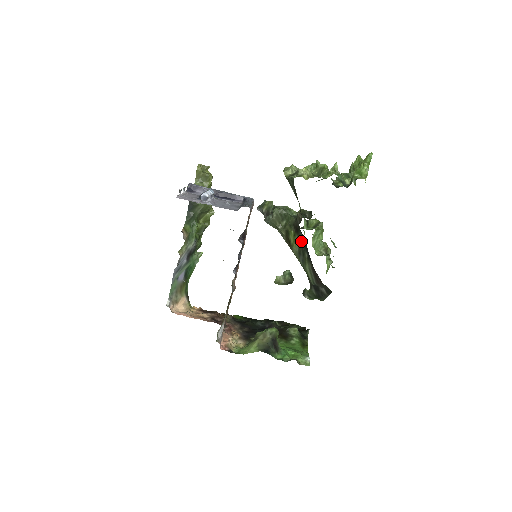
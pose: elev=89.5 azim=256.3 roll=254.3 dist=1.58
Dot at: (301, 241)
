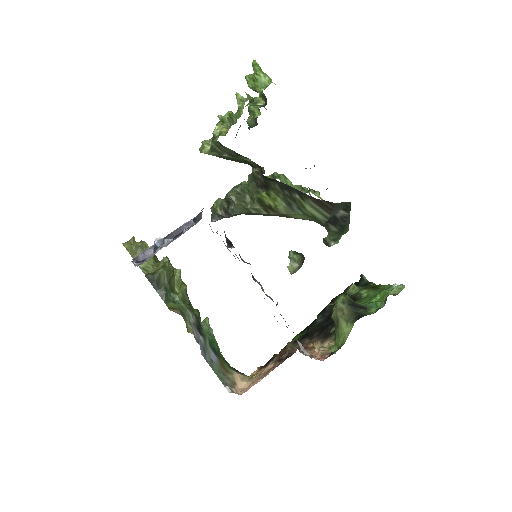
Dot at: (280, 191)
